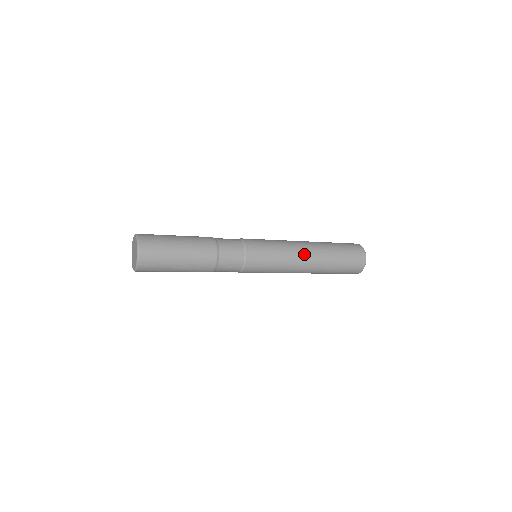
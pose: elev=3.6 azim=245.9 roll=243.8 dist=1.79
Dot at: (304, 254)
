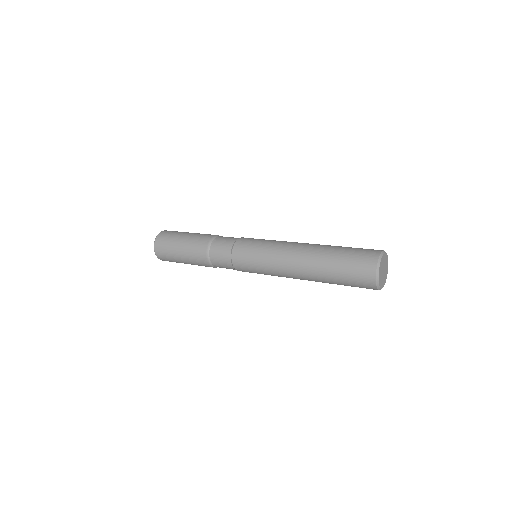
Dot at: (291, 268)
